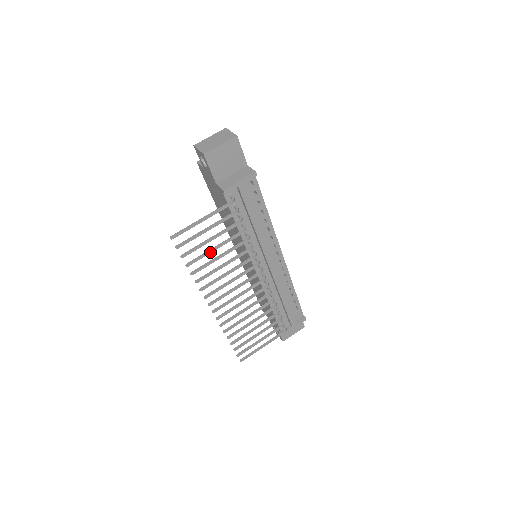
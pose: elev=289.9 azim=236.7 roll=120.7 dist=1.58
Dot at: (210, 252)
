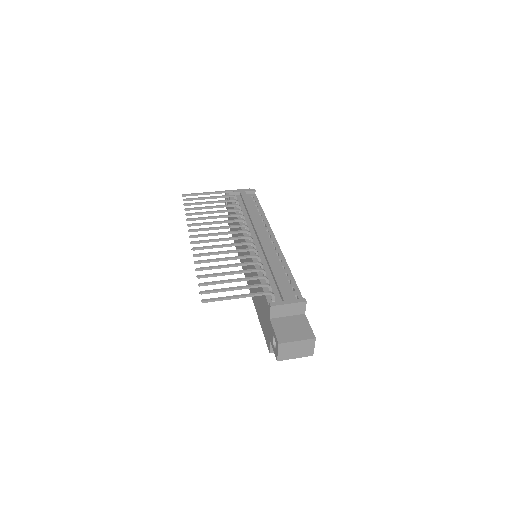
Dot at: (206, 207)
